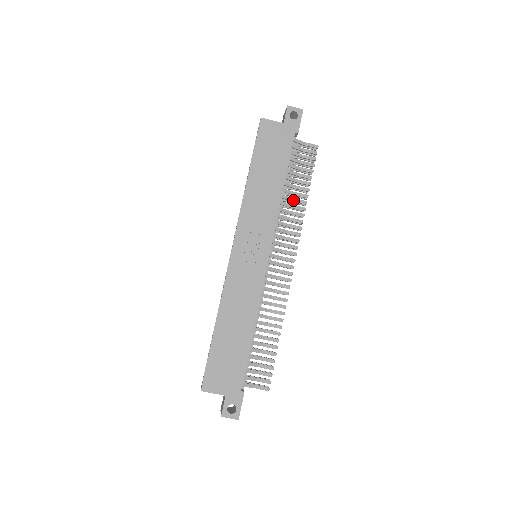
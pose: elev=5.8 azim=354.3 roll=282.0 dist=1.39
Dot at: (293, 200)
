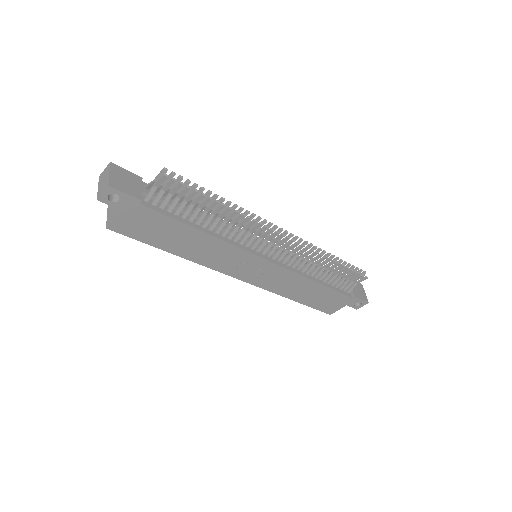
Dot at: (220, 218)
